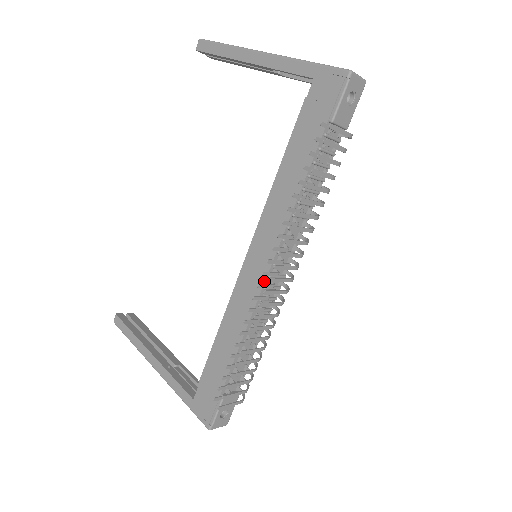
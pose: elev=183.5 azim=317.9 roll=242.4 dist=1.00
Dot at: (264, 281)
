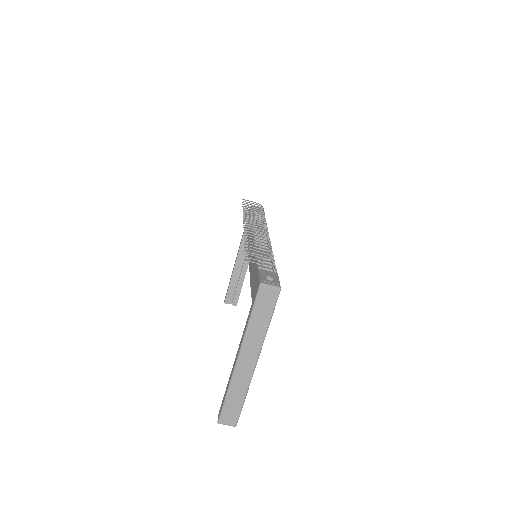
Dot at: (254, 239)
